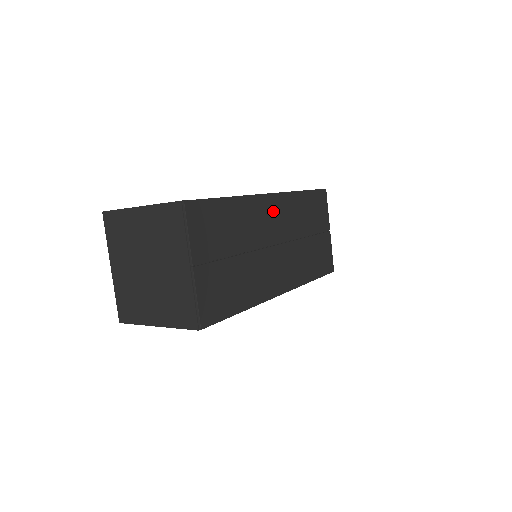
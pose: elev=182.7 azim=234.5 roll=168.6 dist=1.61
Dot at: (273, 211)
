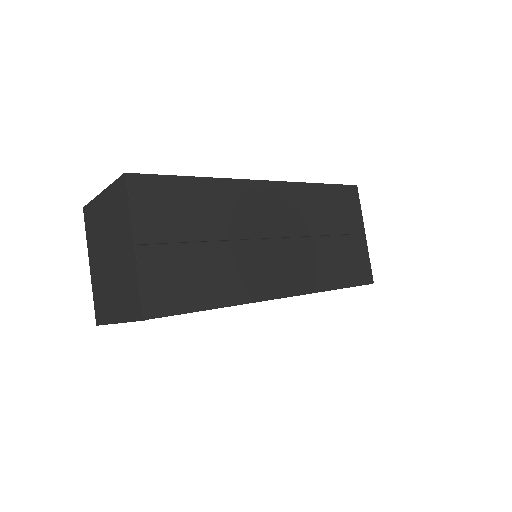
Dot at: (267, 200)
